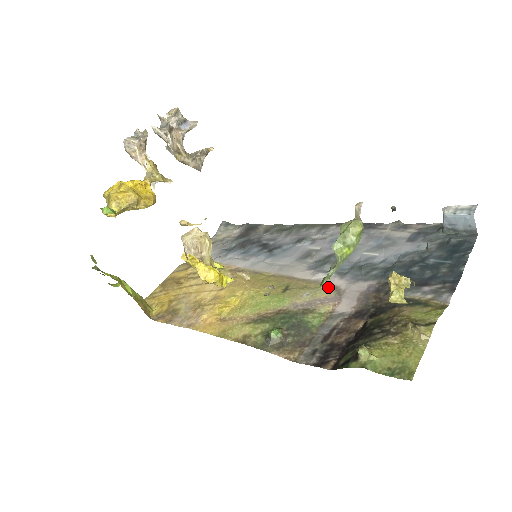
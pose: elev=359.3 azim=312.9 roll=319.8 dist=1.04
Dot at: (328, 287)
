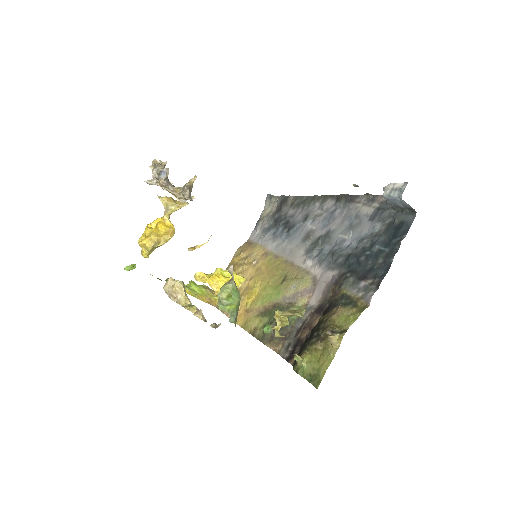
Dot at: (309, 277)
